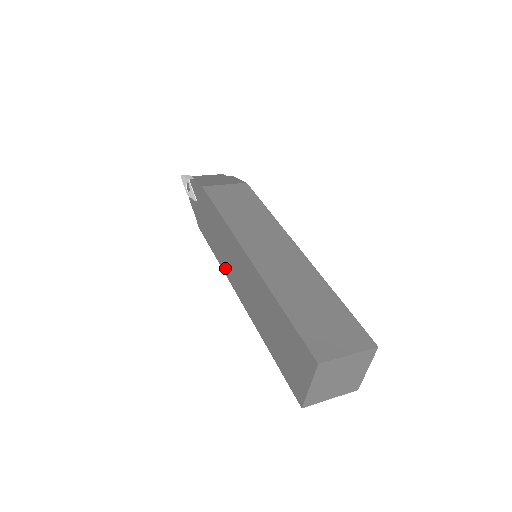
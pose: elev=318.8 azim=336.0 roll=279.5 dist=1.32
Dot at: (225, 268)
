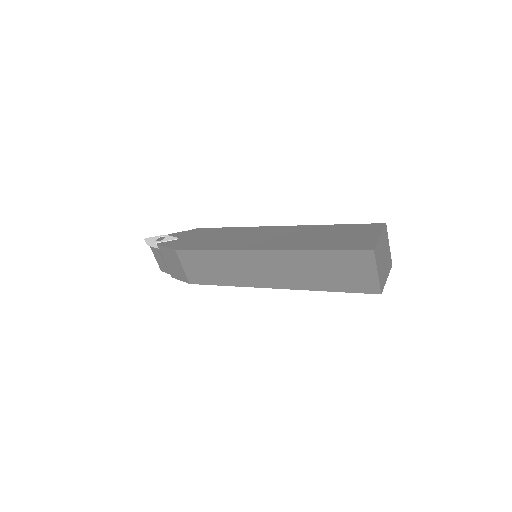
Dot at: (234, 246)
